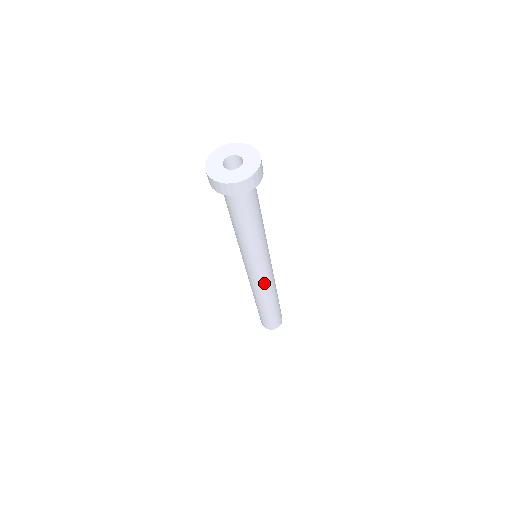
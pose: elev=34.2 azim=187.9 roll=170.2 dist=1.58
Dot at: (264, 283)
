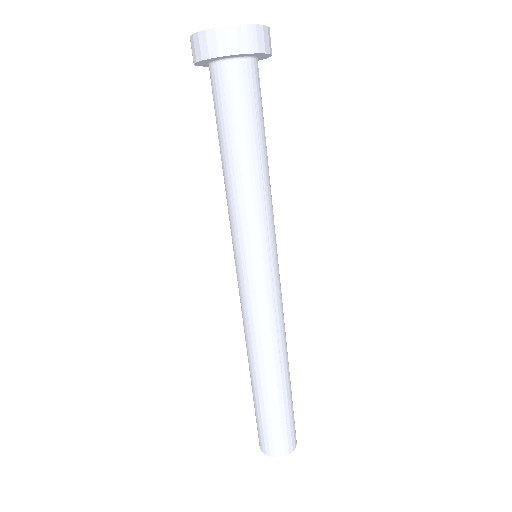
Dot at: (252, 311)
